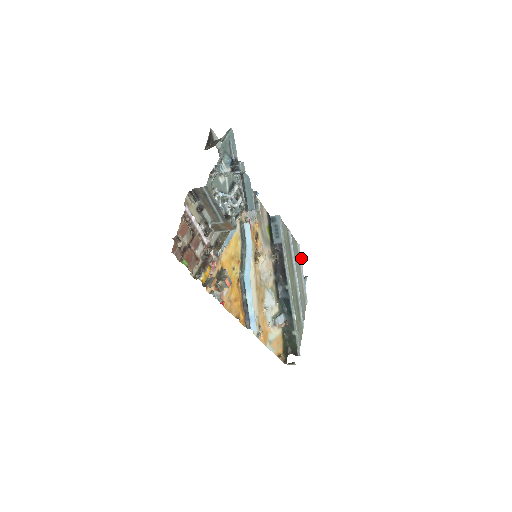
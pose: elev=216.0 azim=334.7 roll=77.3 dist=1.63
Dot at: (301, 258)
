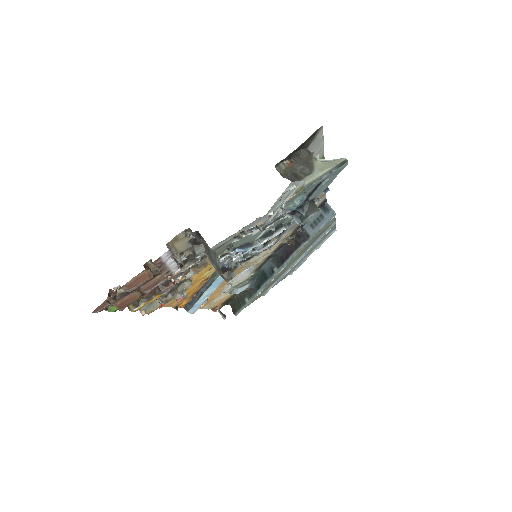
Dot at: occluded
